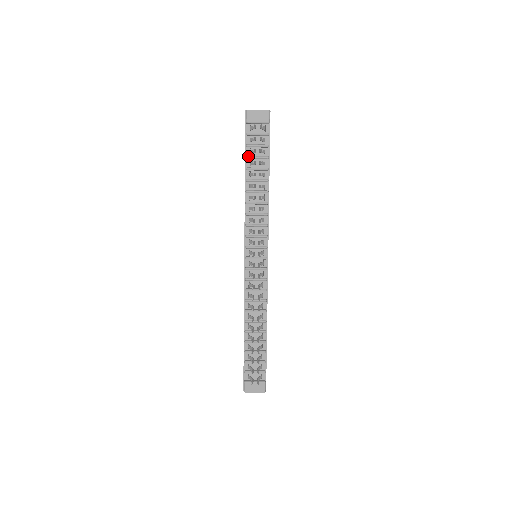
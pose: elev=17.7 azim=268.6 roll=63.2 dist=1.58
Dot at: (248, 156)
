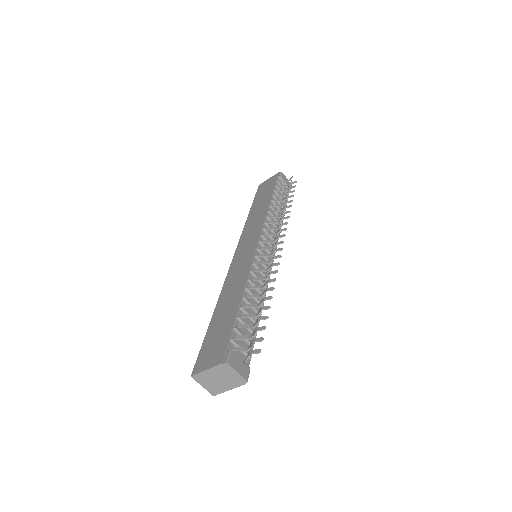
Dot at: (276, 191)
